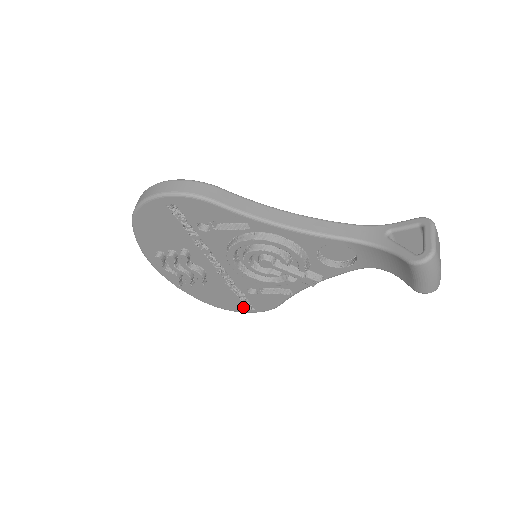
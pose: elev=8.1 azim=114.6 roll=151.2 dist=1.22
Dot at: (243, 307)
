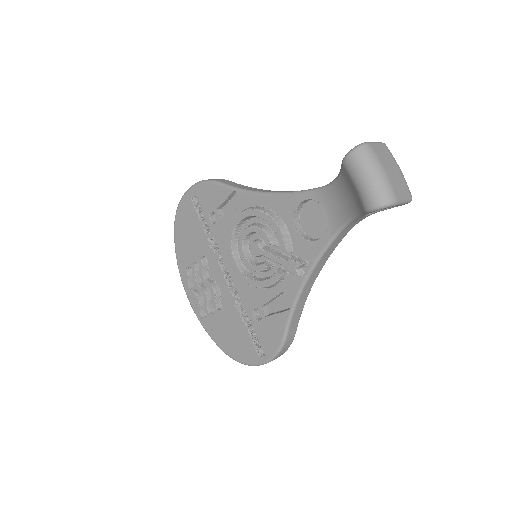
Dot at: (254, 352)
